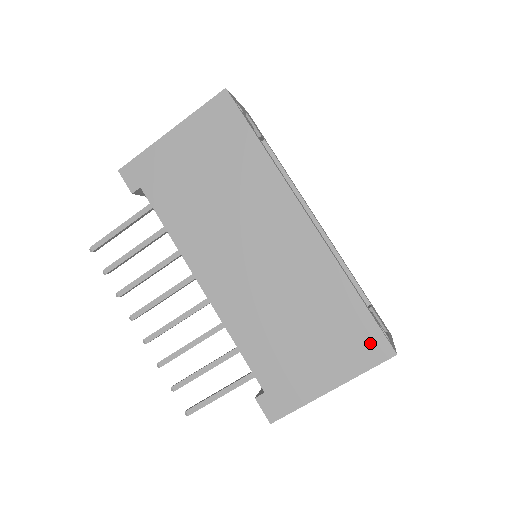
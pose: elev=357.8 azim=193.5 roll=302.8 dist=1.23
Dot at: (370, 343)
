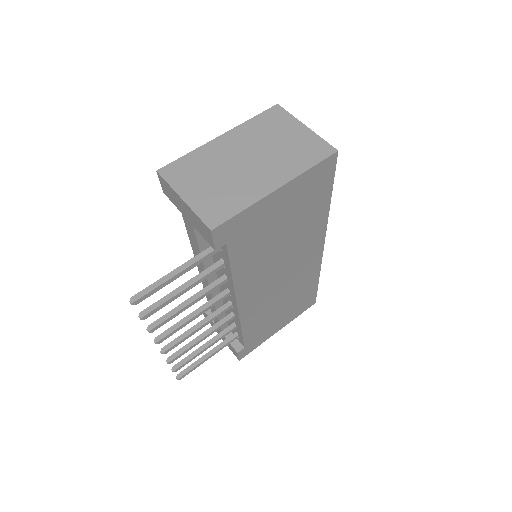
Dot at: (309, 302)
